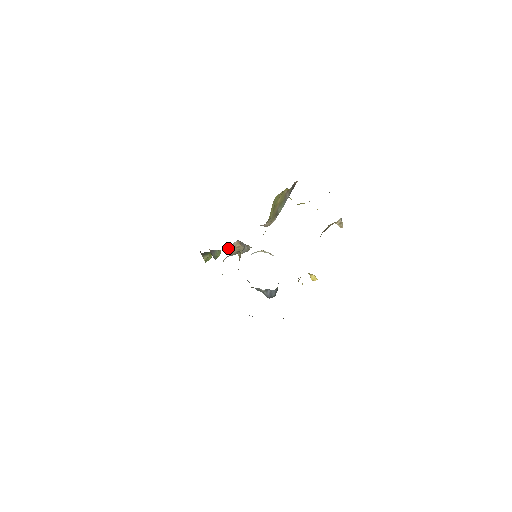
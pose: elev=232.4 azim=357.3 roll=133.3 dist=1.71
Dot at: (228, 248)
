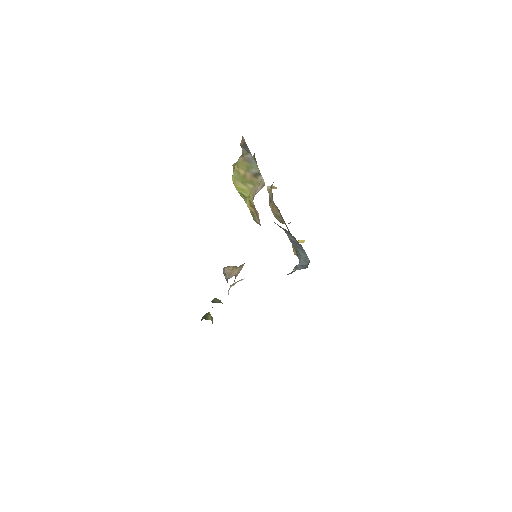
Dot at: (227, 276)
